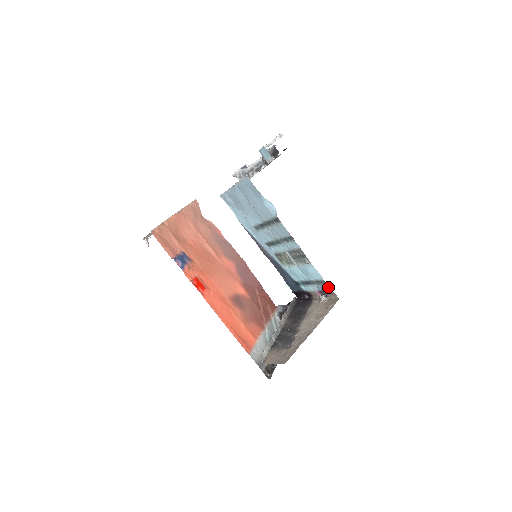
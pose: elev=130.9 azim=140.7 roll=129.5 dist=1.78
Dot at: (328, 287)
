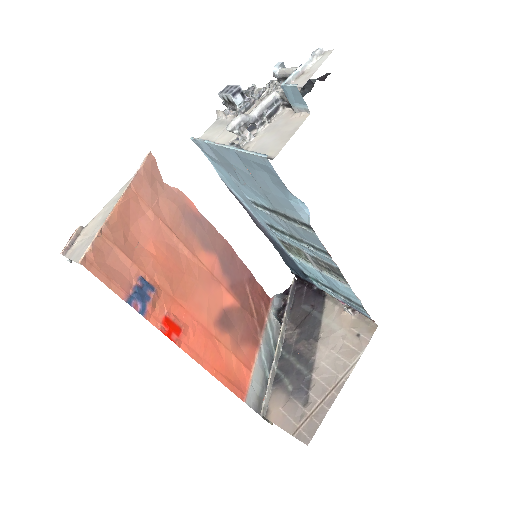
Dot at: (366, 313)
